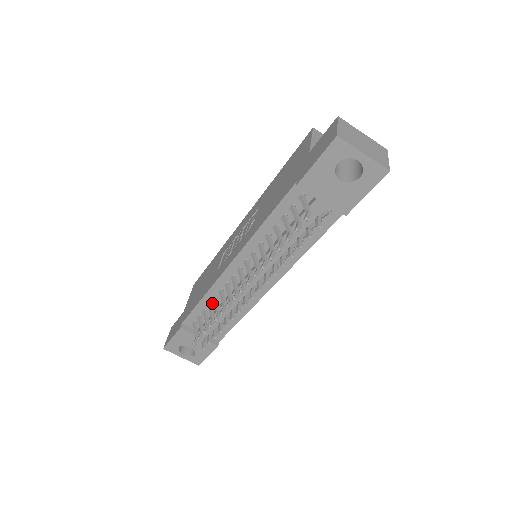
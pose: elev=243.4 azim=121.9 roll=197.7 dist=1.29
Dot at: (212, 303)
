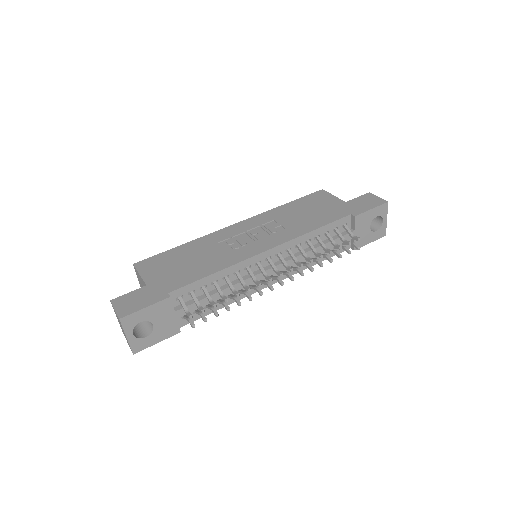
Dot at: (218, 281)
